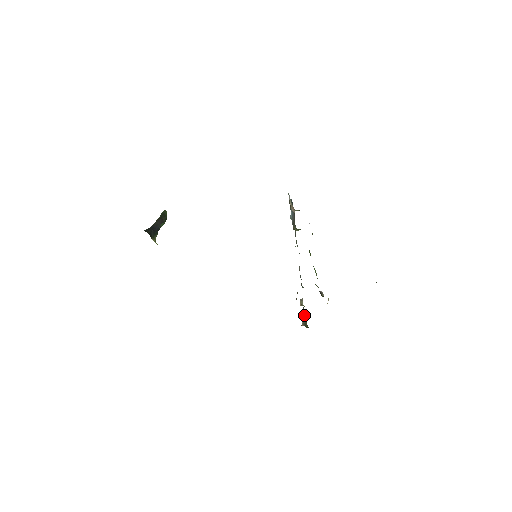
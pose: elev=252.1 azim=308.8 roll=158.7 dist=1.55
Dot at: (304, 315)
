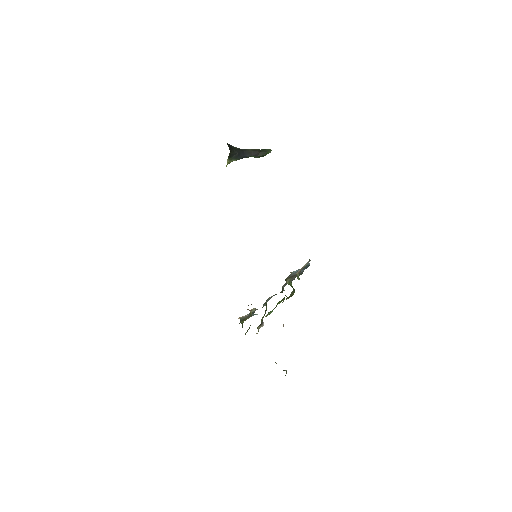
Dot at: occluded
